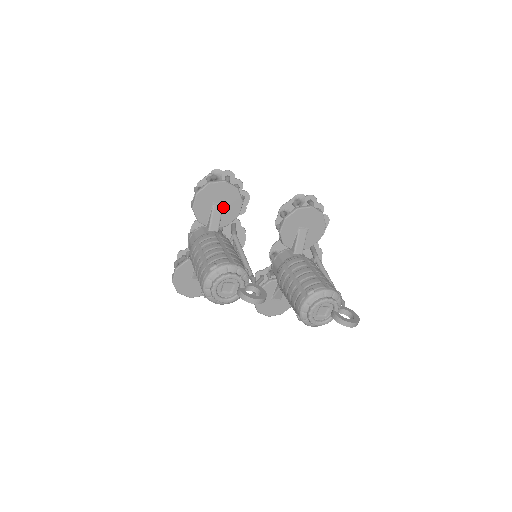
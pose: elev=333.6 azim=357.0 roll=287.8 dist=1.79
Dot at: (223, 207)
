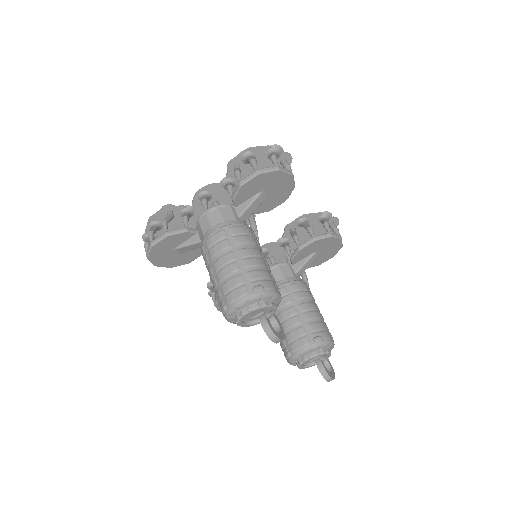
Dot at: (267, 197)
